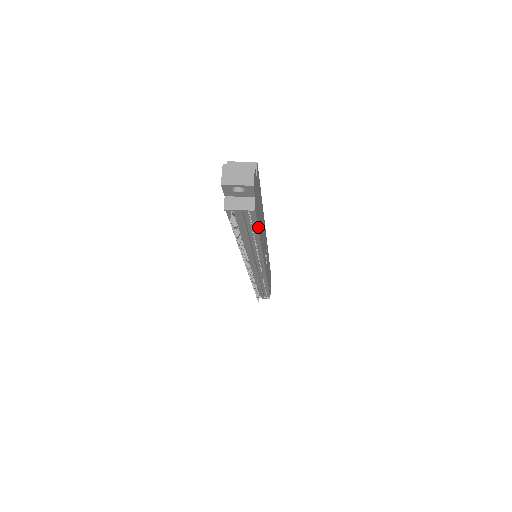
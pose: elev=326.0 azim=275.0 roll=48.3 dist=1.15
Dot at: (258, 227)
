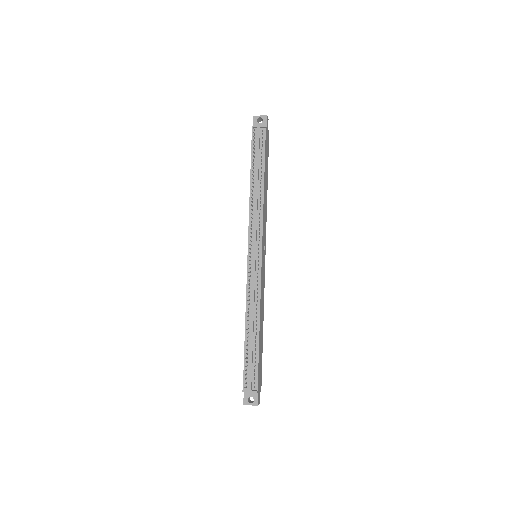
Dot at: (265, 157)
